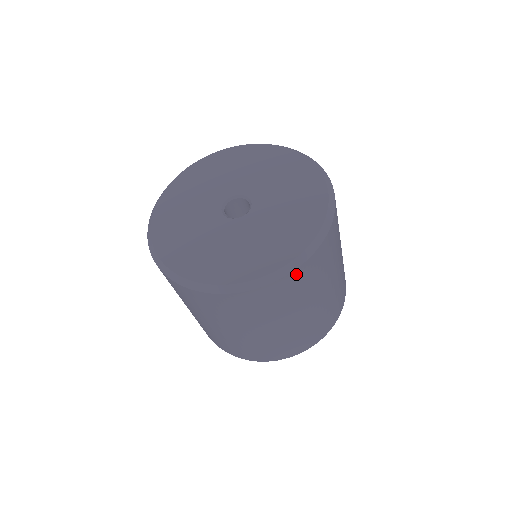
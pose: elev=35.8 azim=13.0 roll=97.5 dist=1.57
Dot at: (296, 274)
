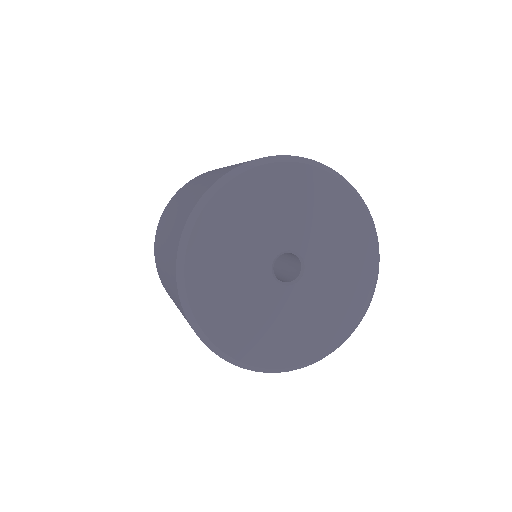
Dot at: occluded
